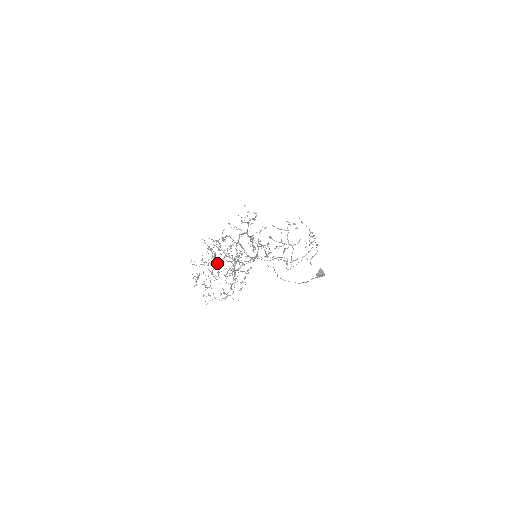
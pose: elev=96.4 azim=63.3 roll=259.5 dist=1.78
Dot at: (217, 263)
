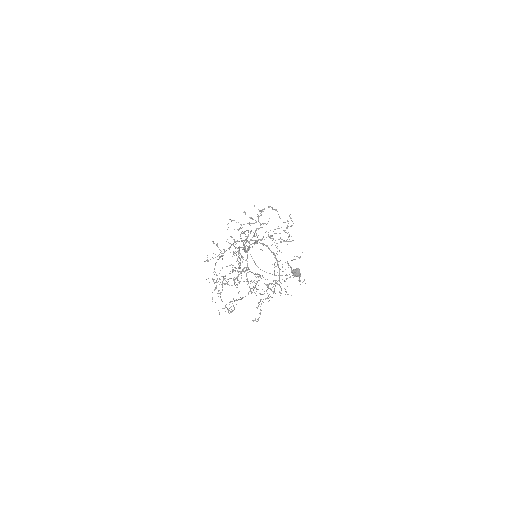
Dot at: occluded
